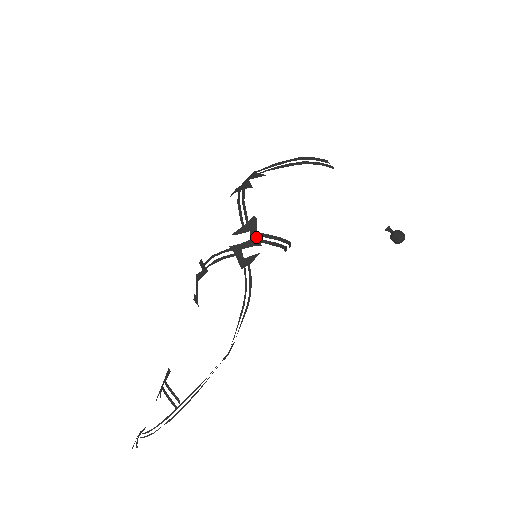
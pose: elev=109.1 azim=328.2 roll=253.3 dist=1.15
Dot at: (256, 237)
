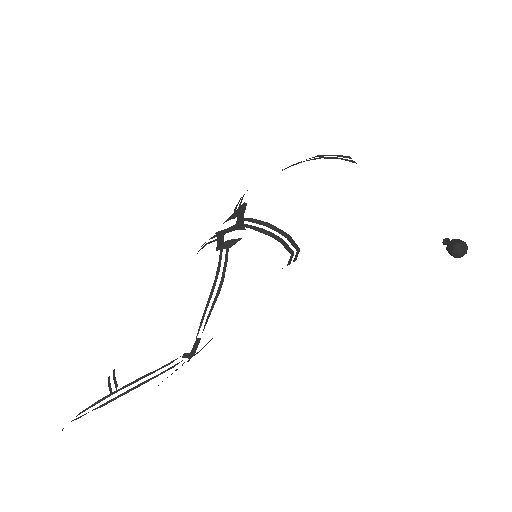
Dot at: (242, 221)
